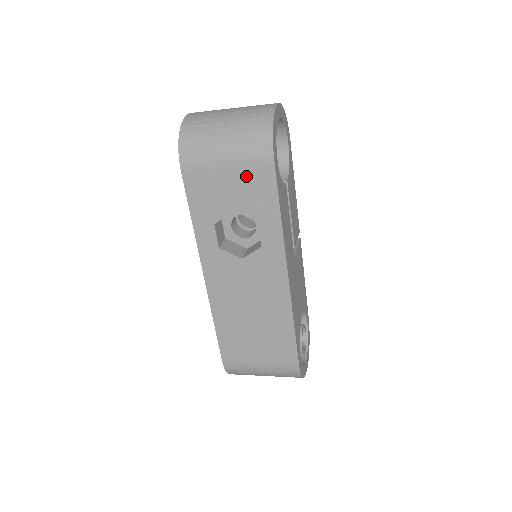
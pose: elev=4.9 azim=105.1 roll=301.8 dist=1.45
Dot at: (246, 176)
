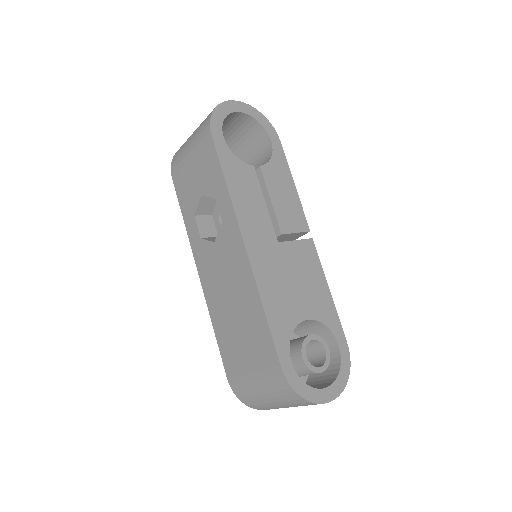
Dot at: (201, 158)
